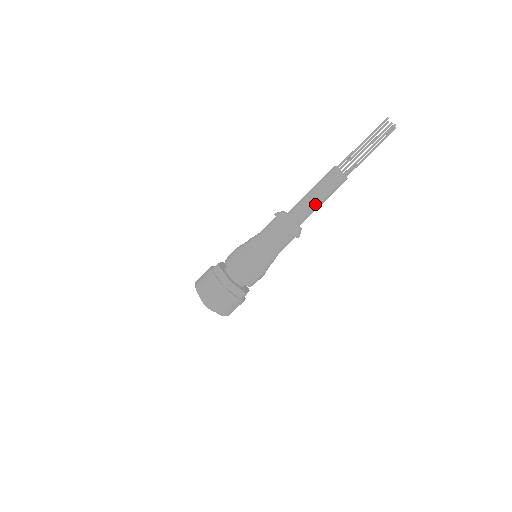
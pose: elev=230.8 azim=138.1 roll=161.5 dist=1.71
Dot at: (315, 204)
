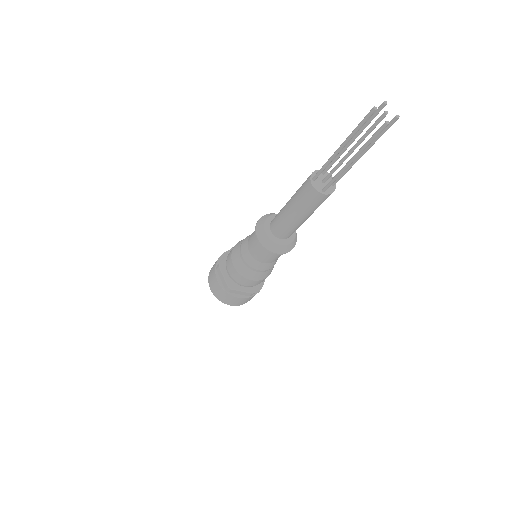
Dot at: (295, 223)
